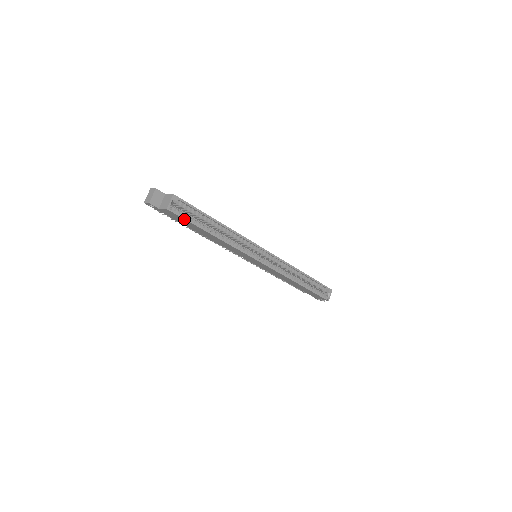
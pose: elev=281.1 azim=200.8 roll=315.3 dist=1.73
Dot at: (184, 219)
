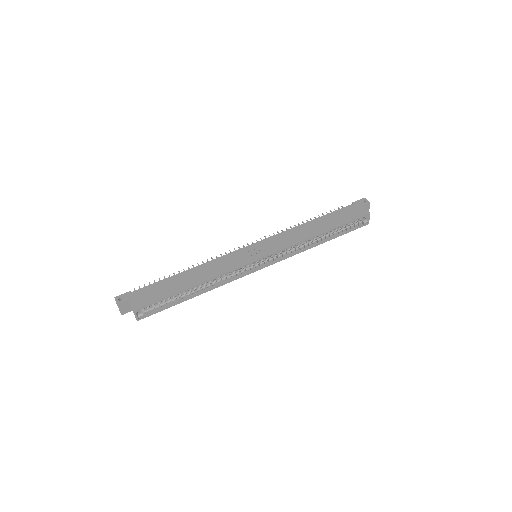
Dot at: (158, 311)
